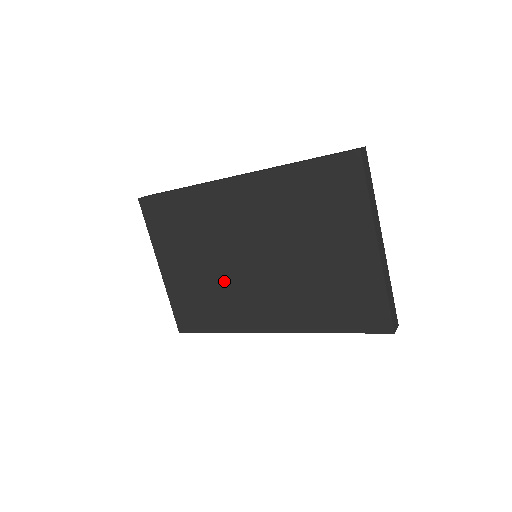
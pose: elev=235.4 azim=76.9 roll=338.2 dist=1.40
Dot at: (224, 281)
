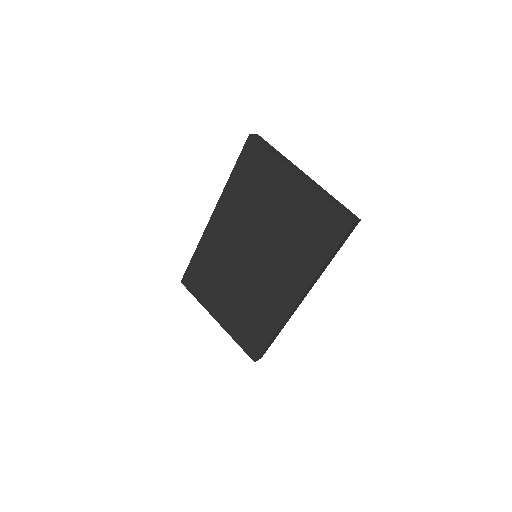
Dot at: (250, 291)
